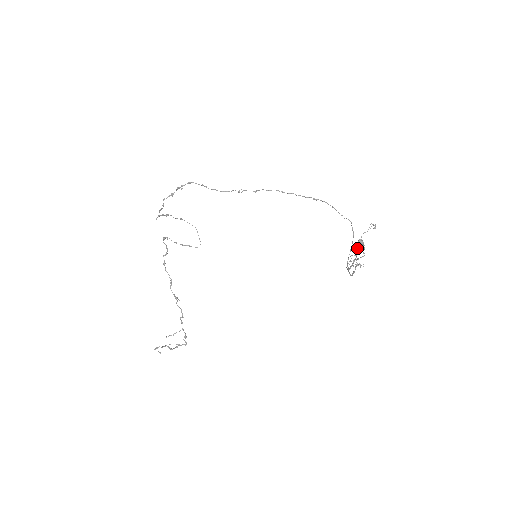
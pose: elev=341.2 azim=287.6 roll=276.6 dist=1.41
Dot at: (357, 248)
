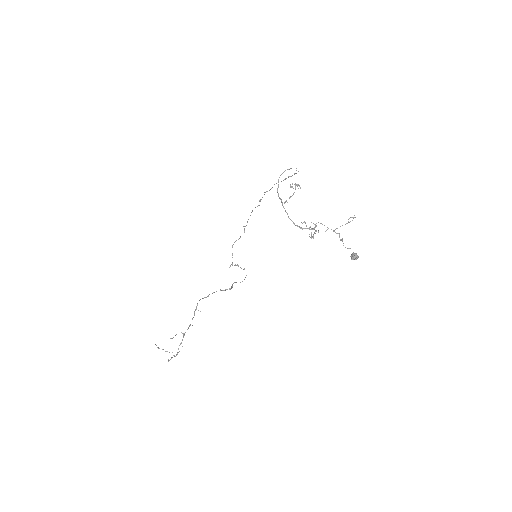
Dot at: occluded
